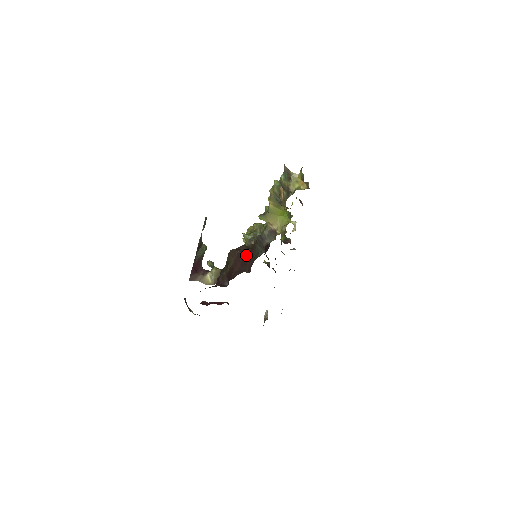
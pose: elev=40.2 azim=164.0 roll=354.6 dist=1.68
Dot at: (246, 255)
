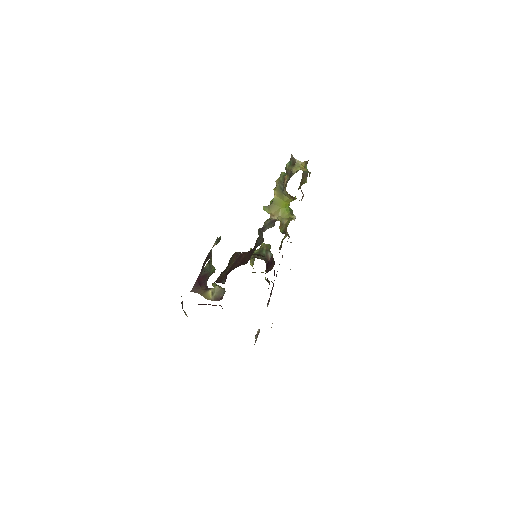
Dot at: (247, 254)
